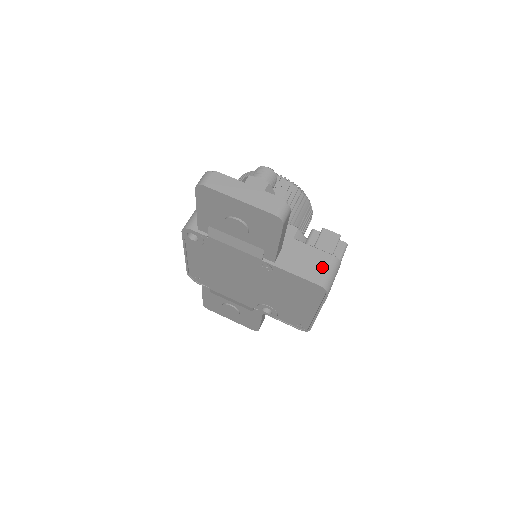
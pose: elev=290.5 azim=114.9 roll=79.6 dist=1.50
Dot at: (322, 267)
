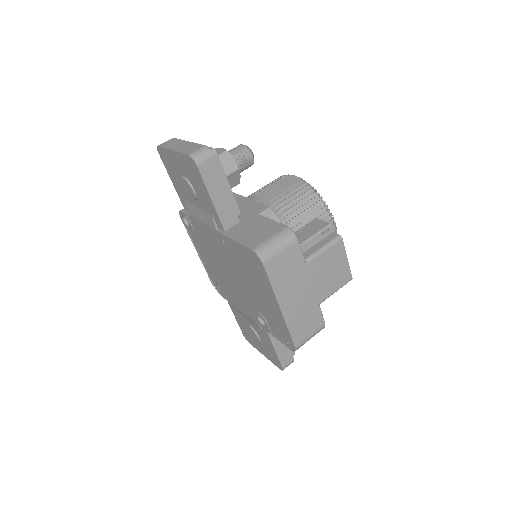
Dot at: (267, 235)
